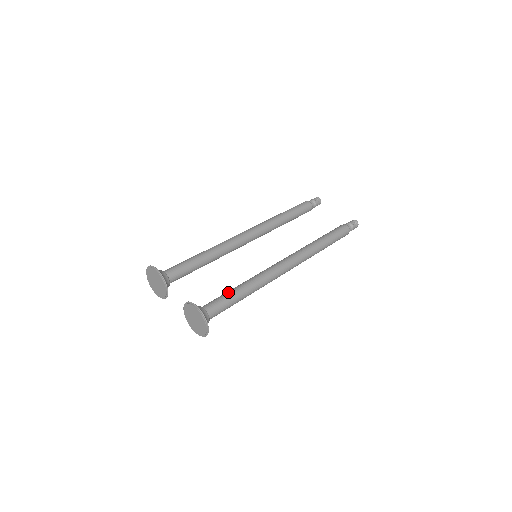
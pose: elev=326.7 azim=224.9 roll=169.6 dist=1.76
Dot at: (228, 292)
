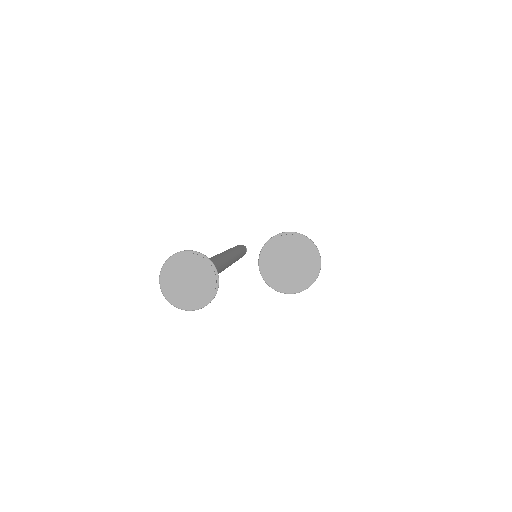
Dot at: occluded
